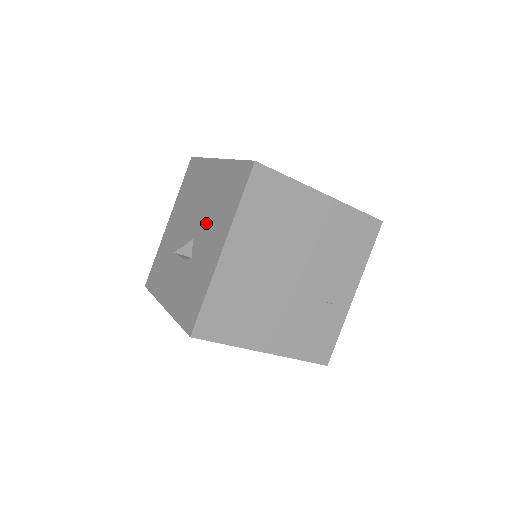
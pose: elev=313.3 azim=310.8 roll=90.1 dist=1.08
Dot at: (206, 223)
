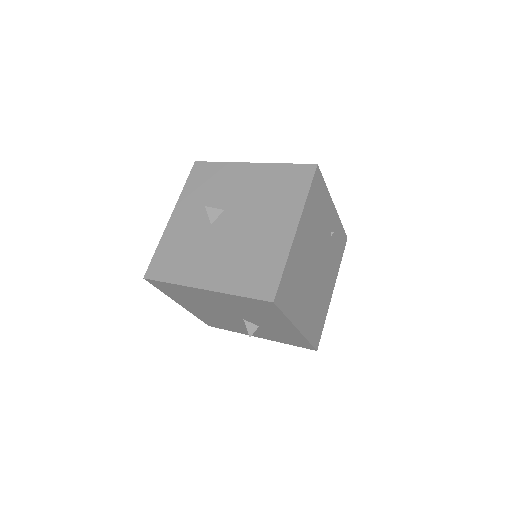
Dot at: (251, 317)
